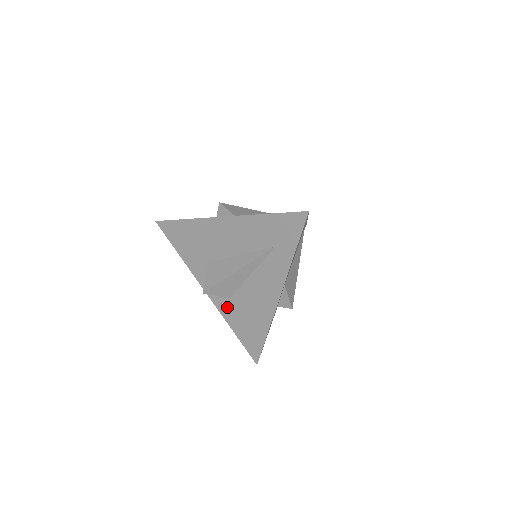
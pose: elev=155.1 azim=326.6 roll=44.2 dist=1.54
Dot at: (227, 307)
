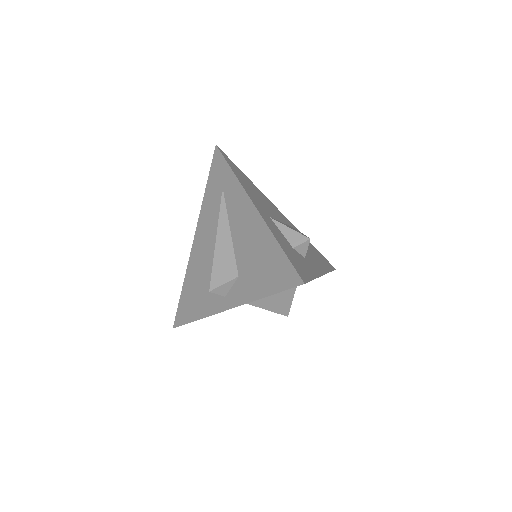
Dot at: (244, 287)
